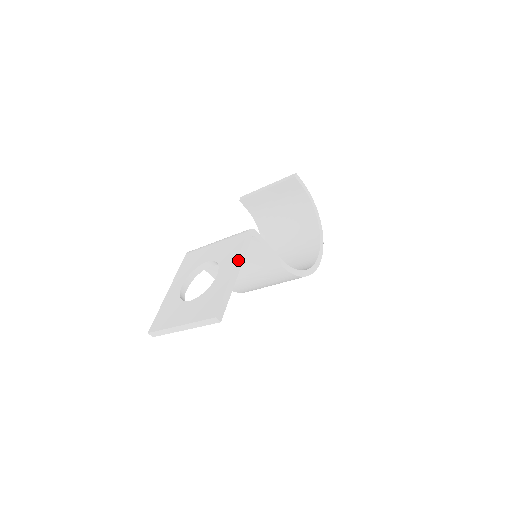
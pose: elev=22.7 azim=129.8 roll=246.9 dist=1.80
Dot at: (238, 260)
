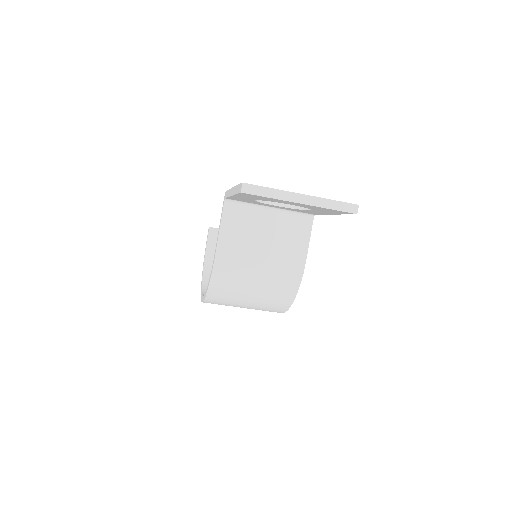
Dot at: occluded
